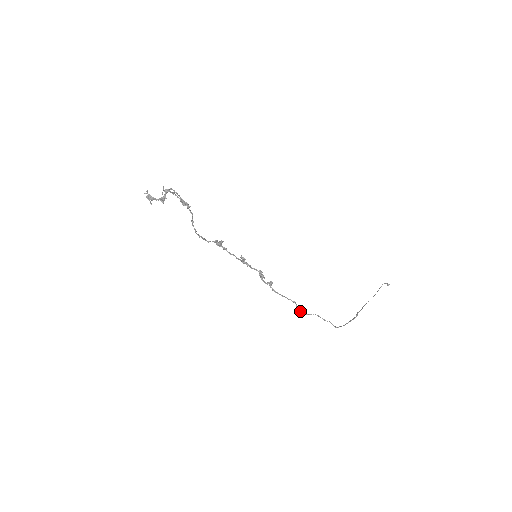
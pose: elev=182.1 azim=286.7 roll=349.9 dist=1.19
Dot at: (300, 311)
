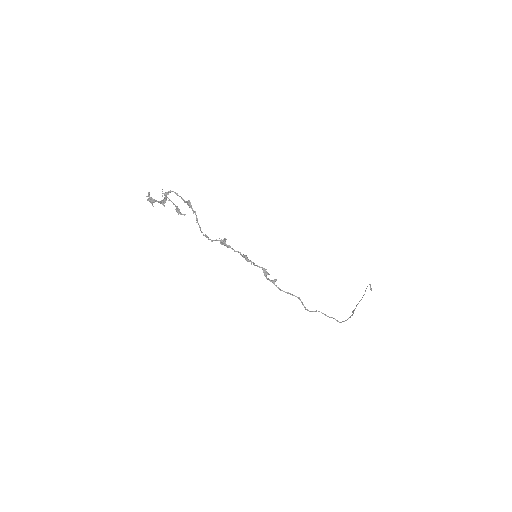
Dot at: (305, 307)
